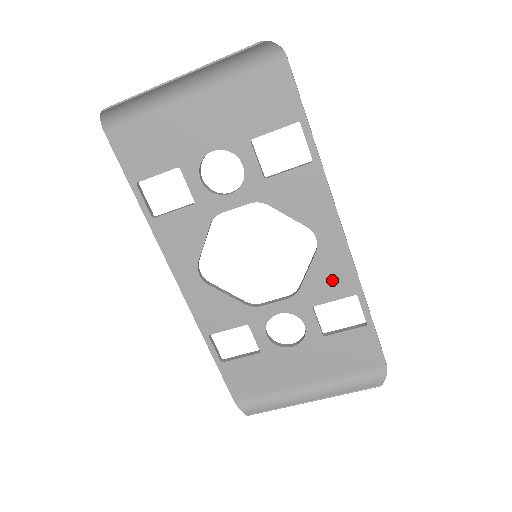
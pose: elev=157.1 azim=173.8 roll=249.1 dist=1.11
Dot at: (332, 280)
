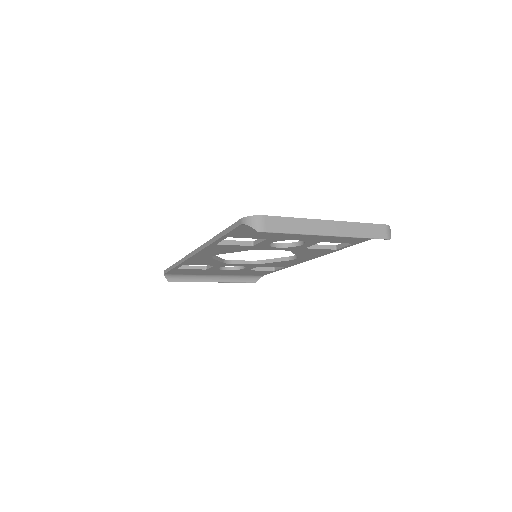
Dot at: (281, 264)
